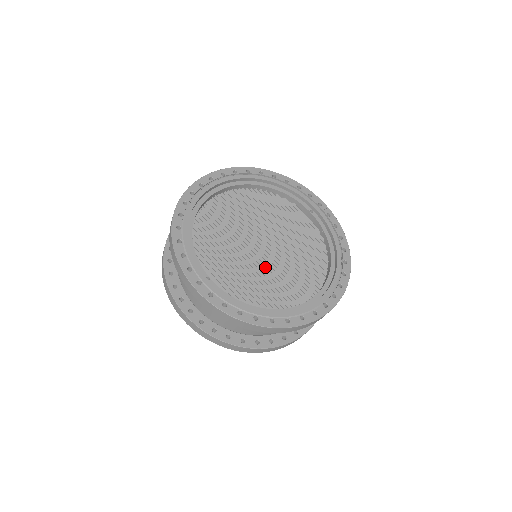
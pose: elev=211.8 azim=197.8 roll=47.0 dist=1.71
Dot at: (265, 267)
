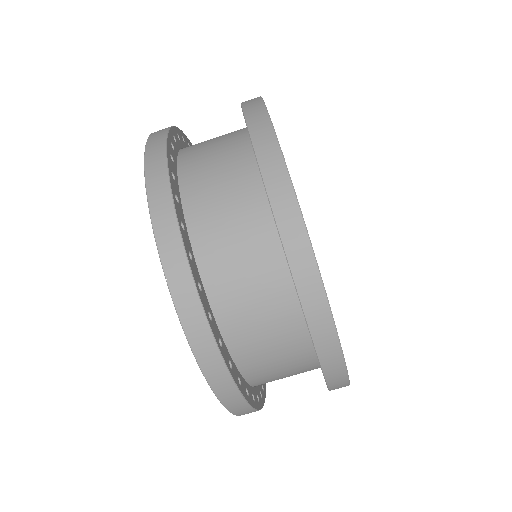
Dot at: occluded
